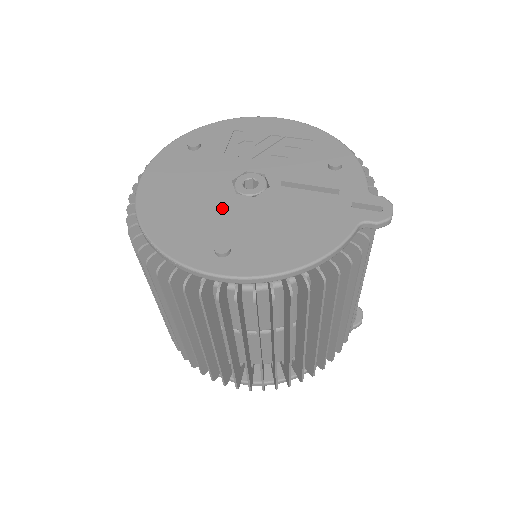
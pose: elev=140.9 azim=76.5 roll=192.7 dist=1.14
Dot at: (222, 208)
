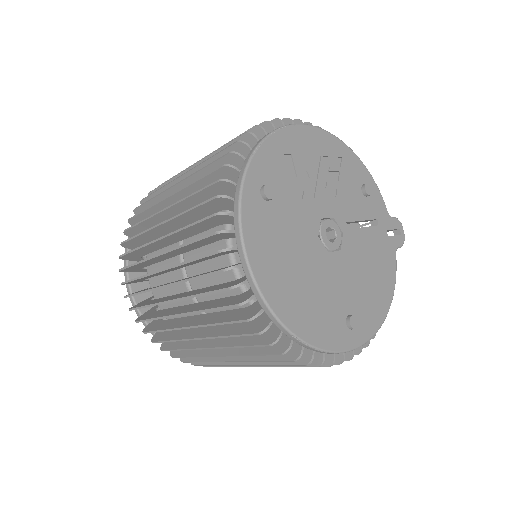
Dot at: (329, 275)
